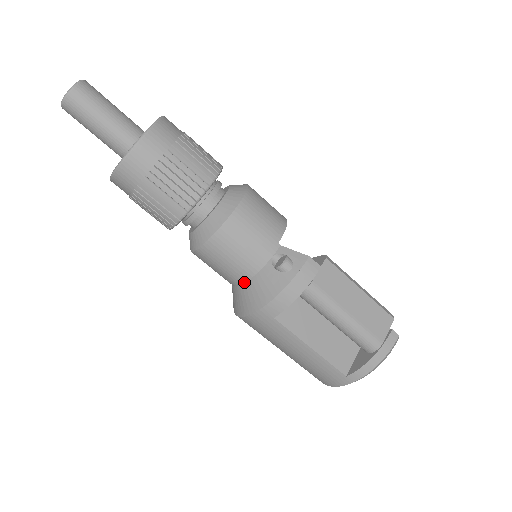
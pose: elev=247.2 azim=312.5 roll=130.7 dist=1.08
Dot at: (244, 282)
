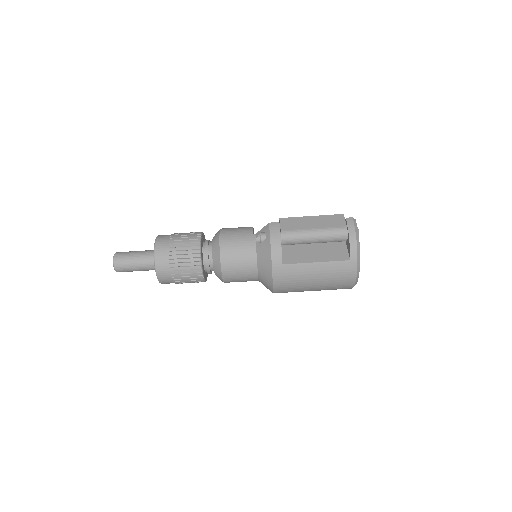
Dot at: (257, 267)
